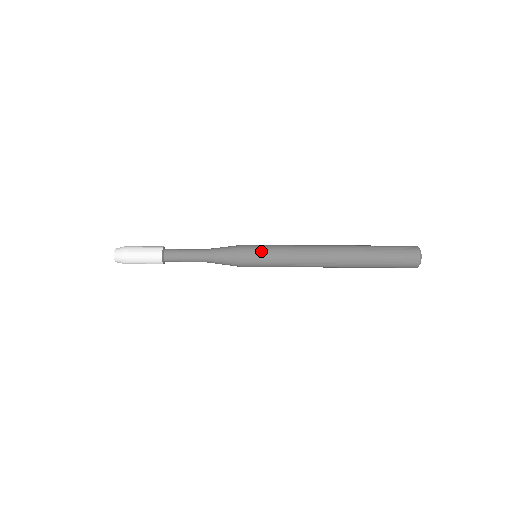
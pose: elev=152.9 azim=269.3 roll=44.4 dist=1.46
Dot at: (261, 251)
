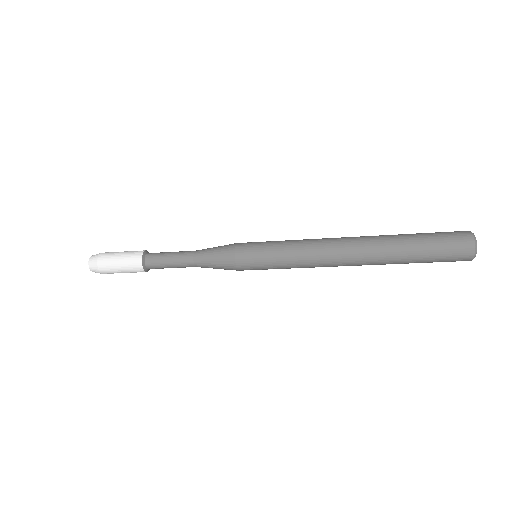
Dot at: (261, 242)
